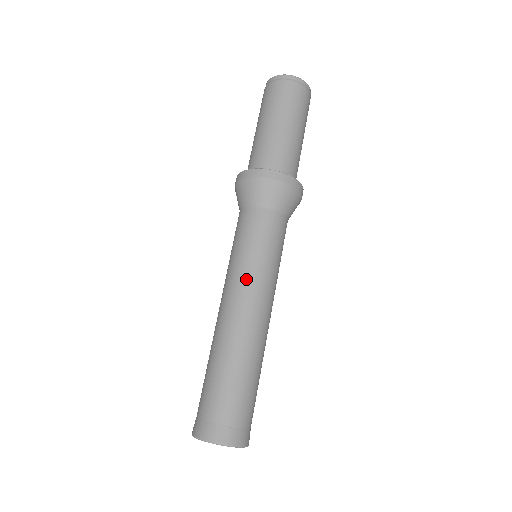
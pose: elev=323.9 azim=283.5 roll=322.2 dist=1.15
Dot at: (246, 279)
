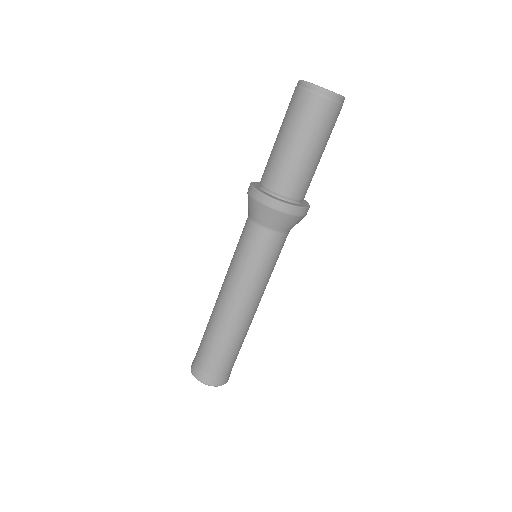
Dot at: (229, 276)
